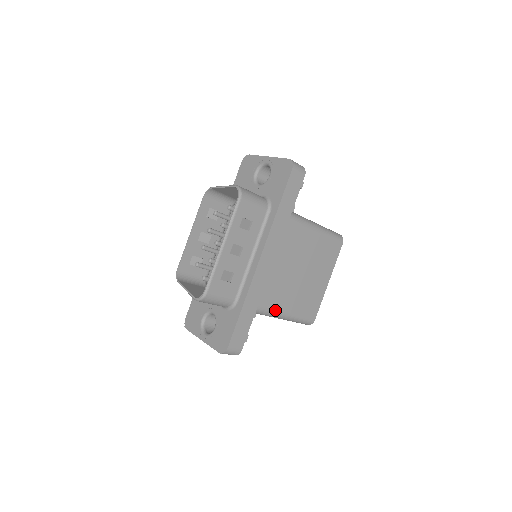
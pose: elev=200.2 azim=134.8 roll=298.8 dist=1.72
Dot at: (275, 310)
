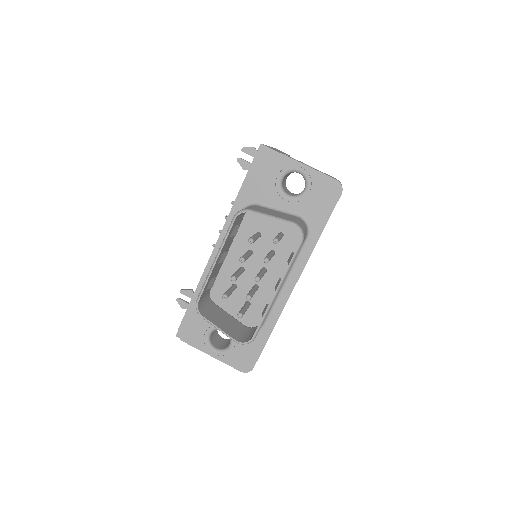
Dot at: occluded
